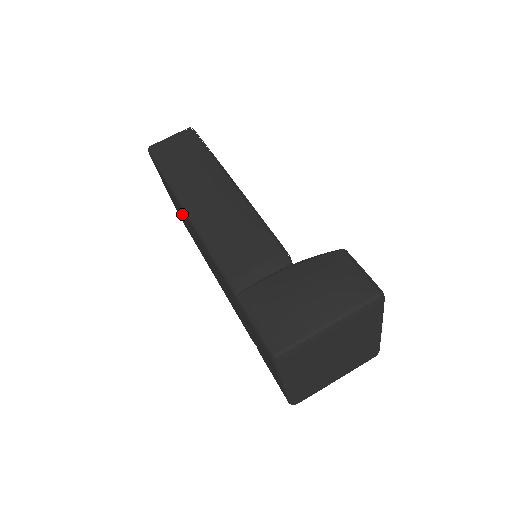
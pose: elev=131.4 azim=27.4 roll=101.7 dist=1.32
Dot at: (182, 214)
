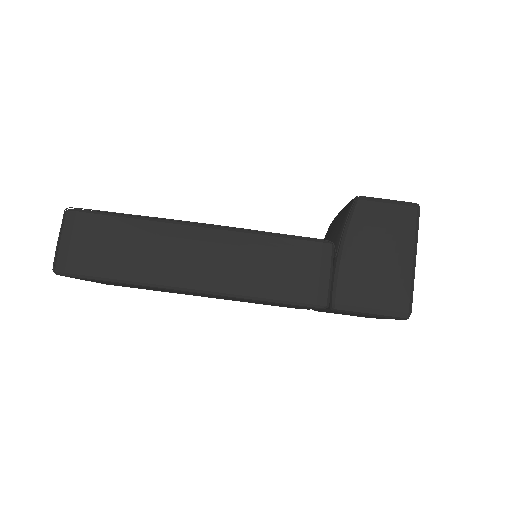
Dot at: occluded
